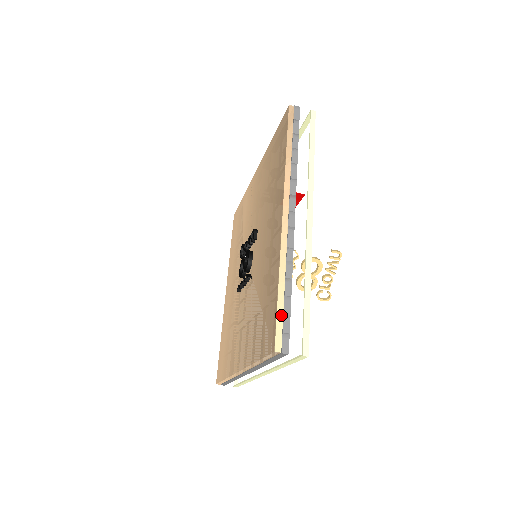
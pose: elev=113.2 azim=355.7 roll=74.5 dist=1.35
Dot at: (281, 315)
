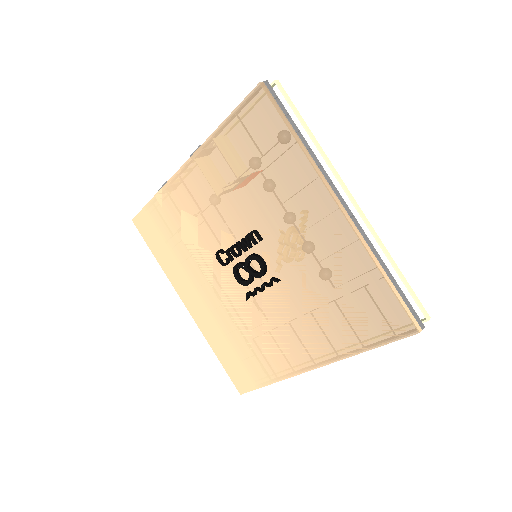
Dot at: (402, 300)
